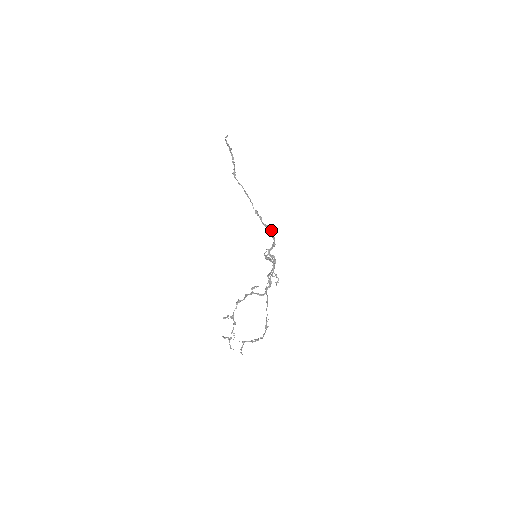
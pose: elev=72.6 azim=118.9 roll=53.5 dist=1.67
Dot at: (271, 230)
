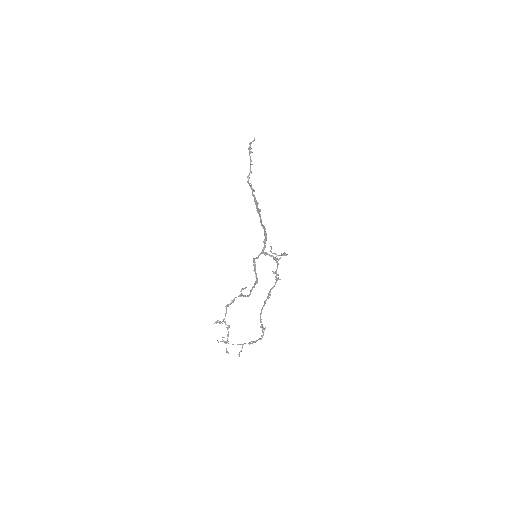
Dot at: (263, 227)
